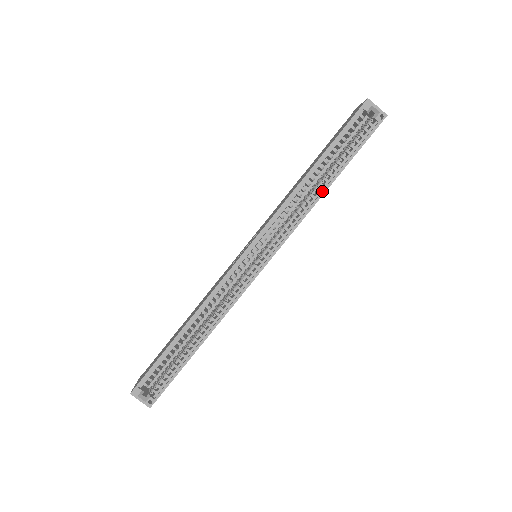
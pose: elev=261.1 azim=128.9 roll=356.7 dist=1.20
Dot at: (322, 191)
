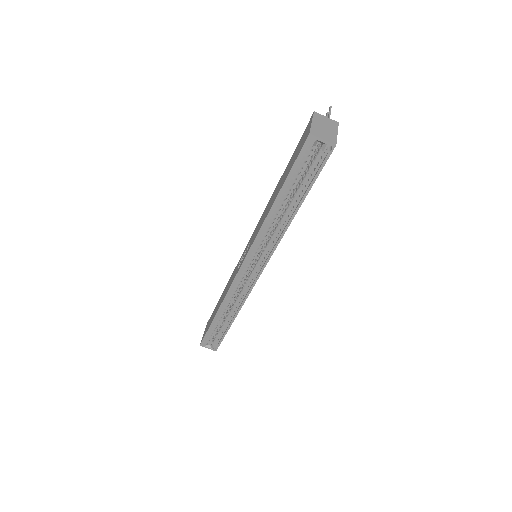
Dot at: (289, 220)
